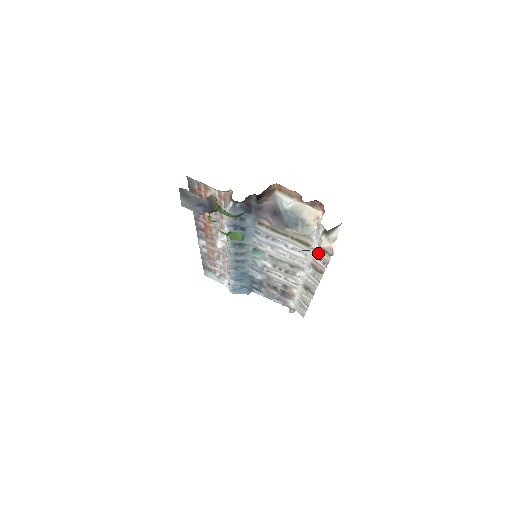
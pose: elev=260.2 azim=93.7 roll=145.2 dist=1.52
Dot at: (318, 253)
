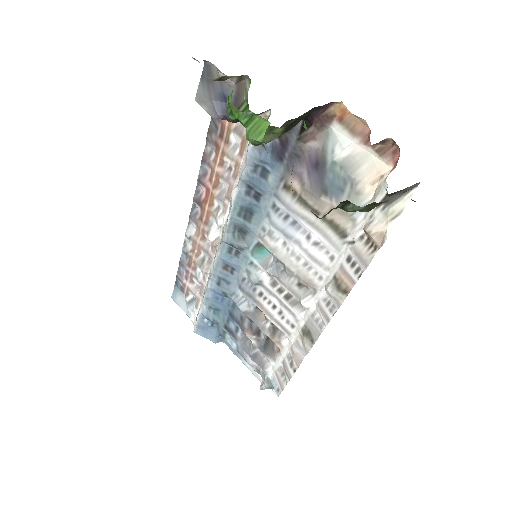
Dot at: (355, 249)
